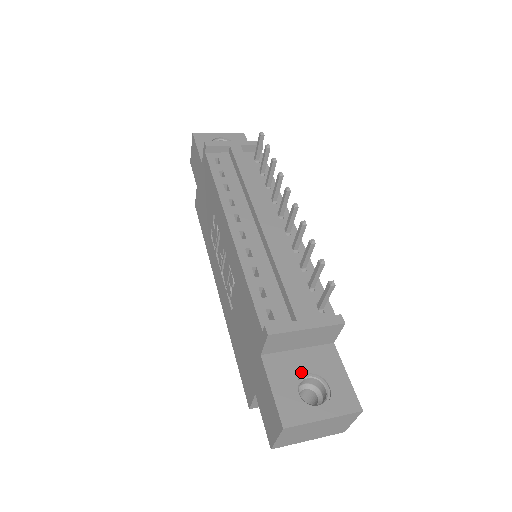
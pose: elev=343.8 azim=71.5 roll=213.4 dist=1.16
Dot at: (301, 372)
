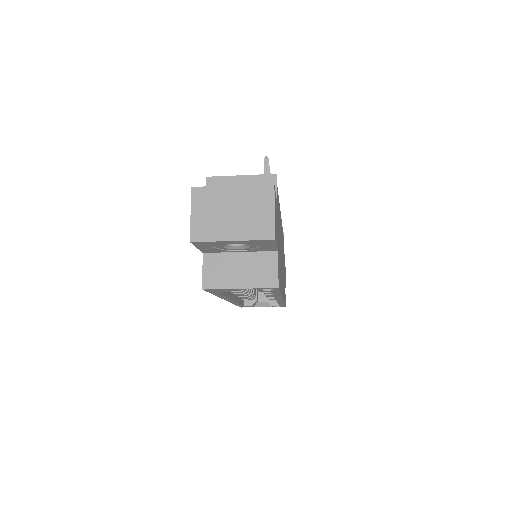
Dot at: occluded
